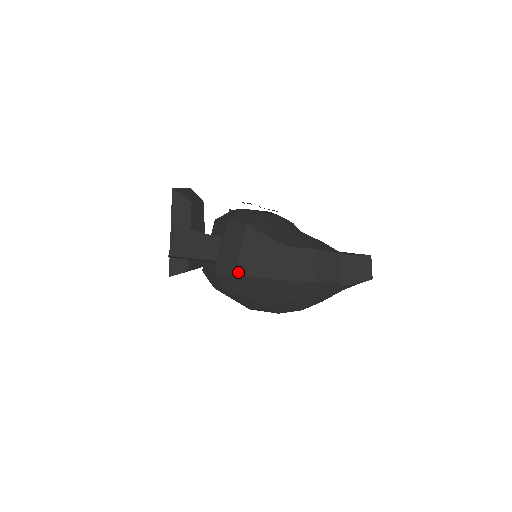
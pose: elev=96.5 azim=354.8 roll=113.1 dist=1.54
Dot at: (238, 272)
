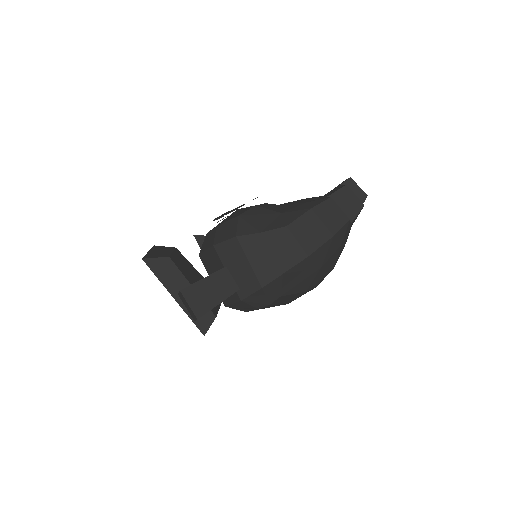
Dot at: (263, 283)
